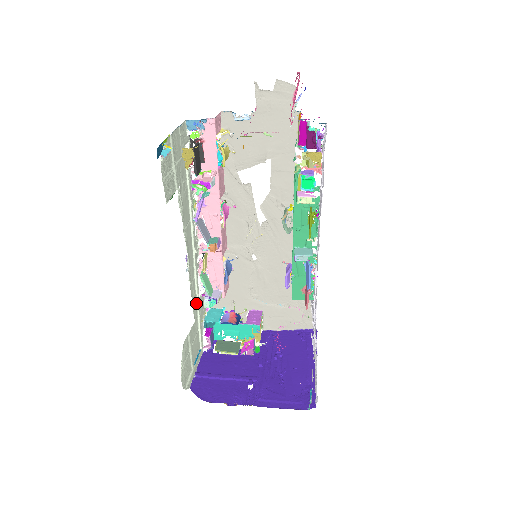
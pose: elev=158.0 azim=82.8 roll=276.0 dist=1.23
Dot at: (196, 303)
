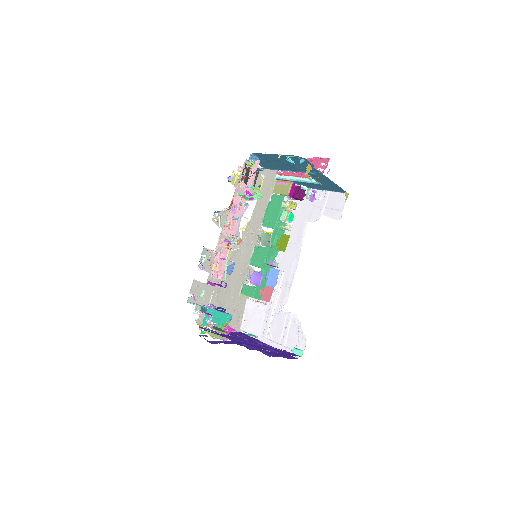
Dot at: occluded
